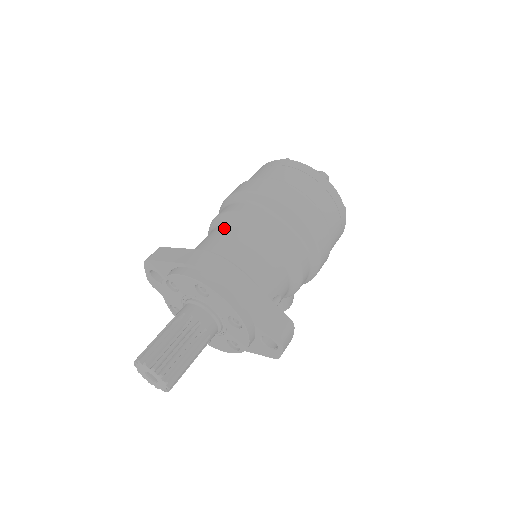
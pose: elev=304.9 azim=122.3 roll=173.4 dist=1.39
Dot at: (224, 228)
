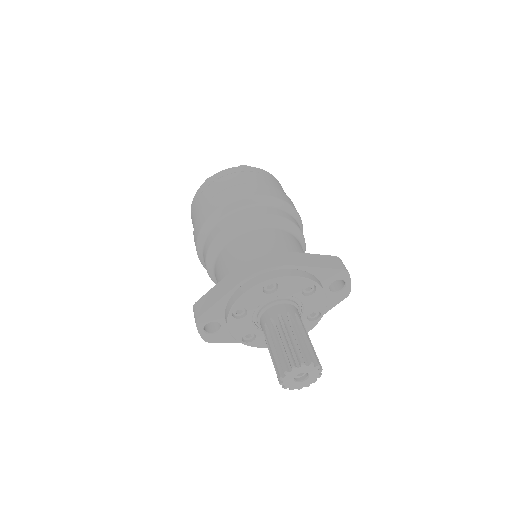
Dot at: (228, 246)
